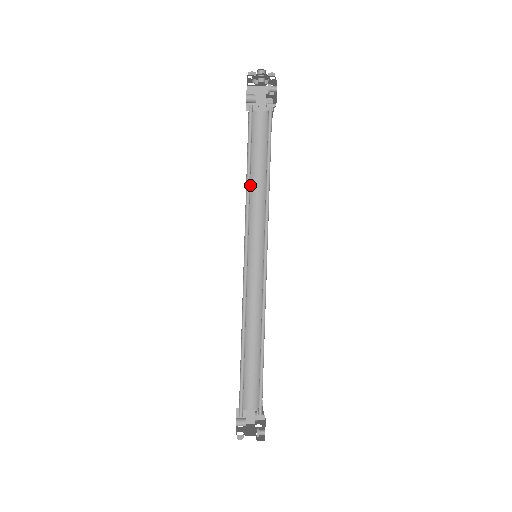
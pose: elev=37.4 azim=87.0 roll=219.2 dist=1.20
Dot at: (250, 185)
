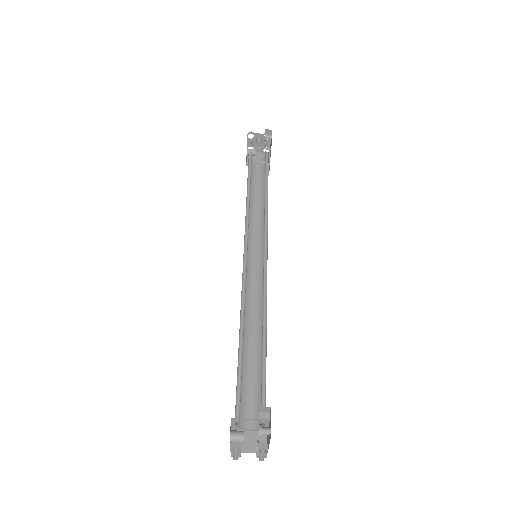
Dot at: (250, 208)
